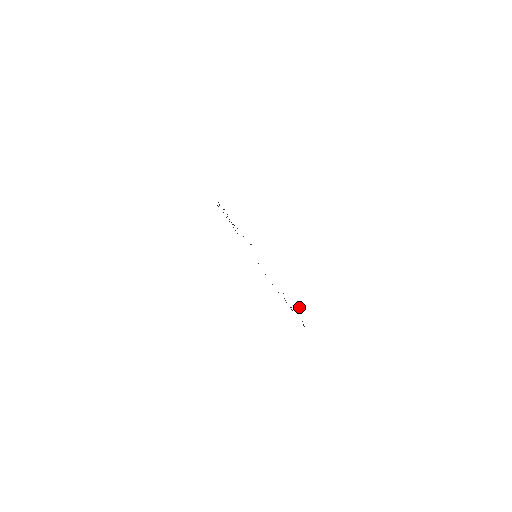
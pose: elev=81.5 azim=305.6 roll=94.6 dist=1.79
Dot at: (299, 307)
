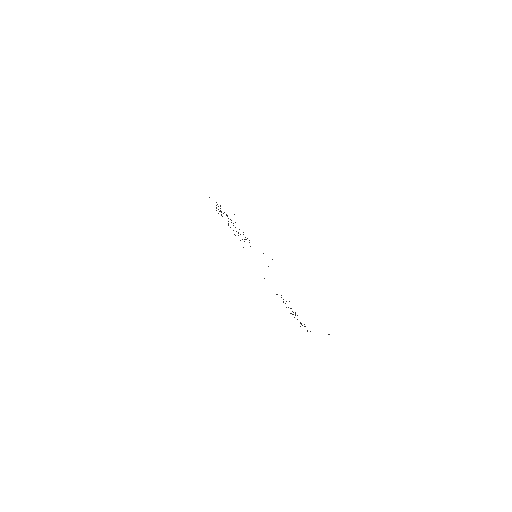
Dot at: occluded
